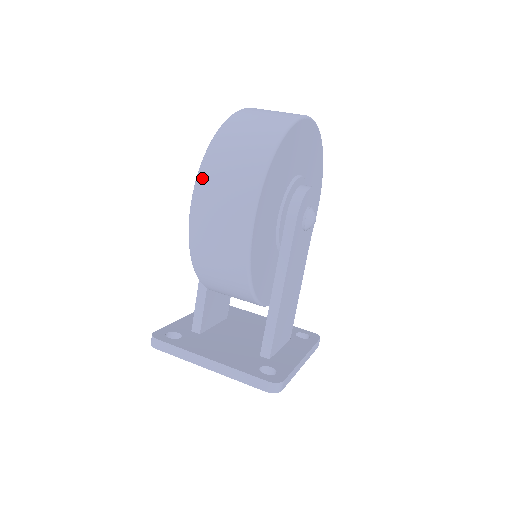
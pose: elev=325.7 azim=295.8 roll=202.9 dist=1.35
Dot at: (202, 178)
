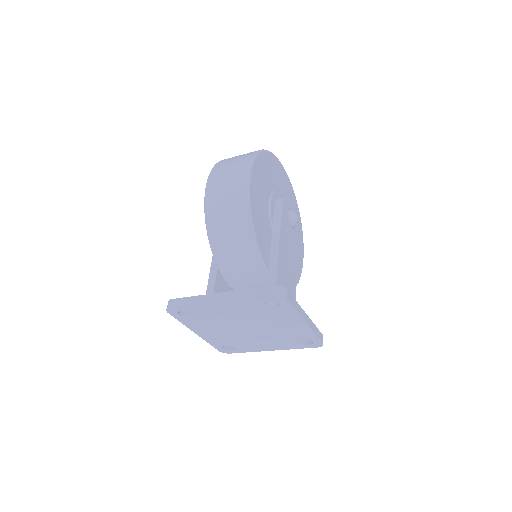
Dot at: (214, 170)
